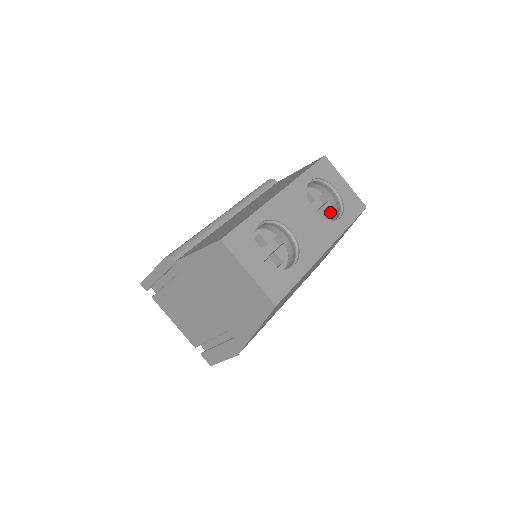
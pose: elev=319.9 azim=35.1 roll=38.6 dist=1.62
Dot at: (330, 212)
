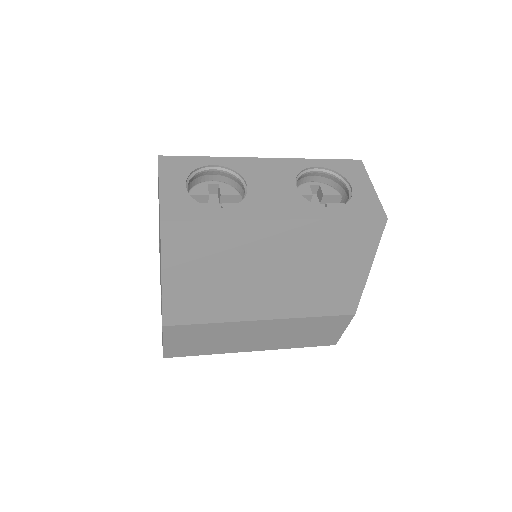
Dot at: occluded
